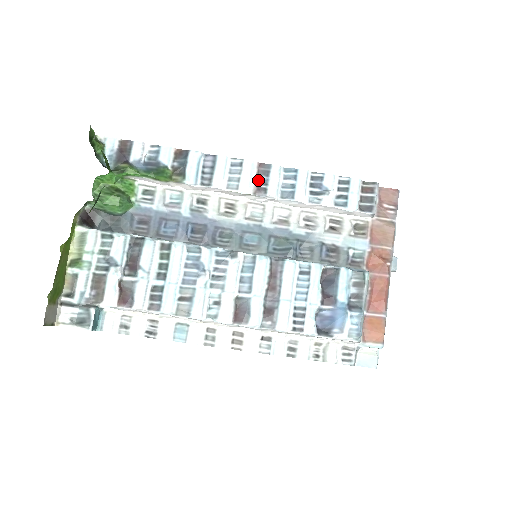
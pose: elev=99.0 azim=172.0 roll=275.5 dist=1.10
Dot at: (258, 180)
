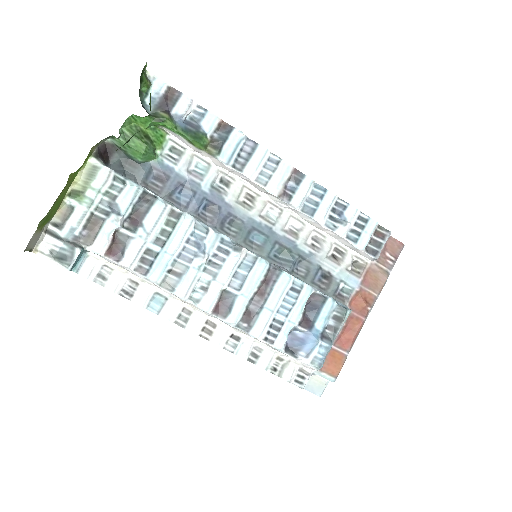
Dot at: (287, 184)
